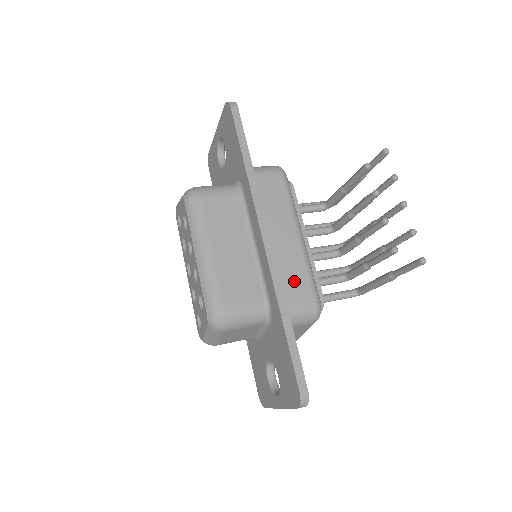
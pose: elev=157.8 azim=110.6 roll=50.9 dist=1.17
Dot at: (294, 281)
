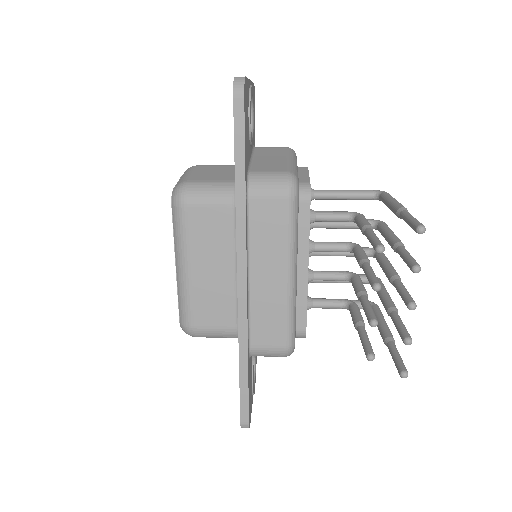
Dot at: (267, 324)
